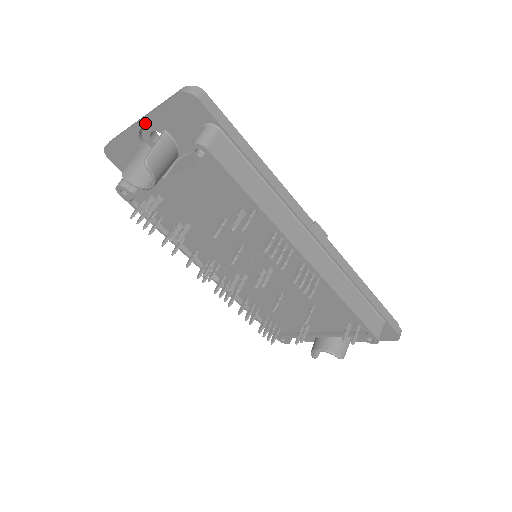
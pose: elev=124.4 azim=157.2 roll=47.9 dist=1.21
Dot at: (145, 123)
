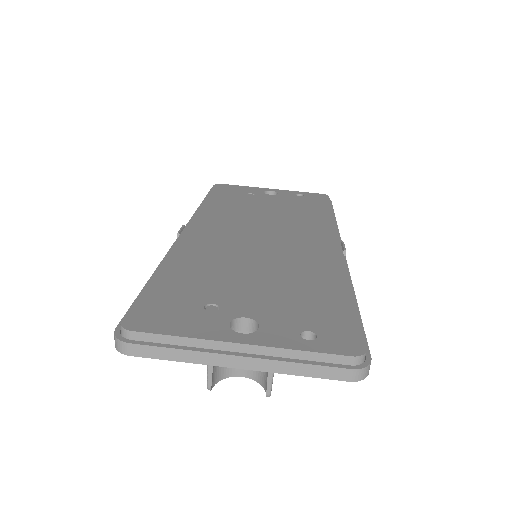
Dot at: (252, 366)
